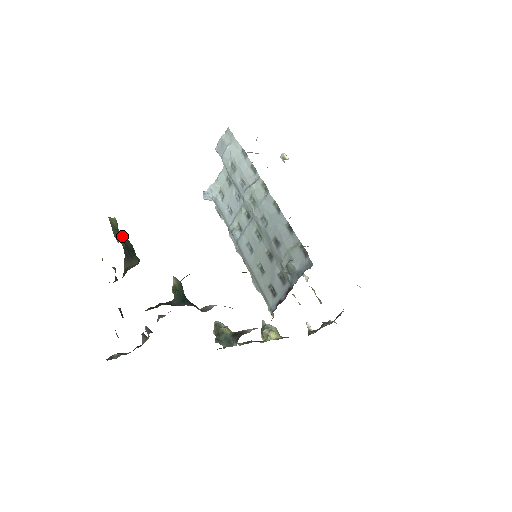
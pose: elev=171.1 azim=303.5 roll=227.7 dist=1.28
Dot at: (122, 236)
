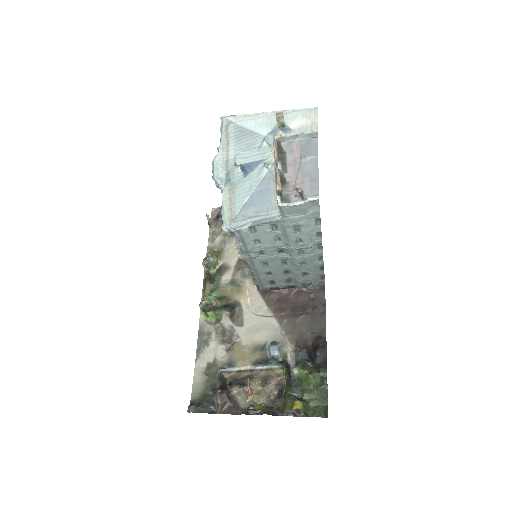
Dot at: occluded
